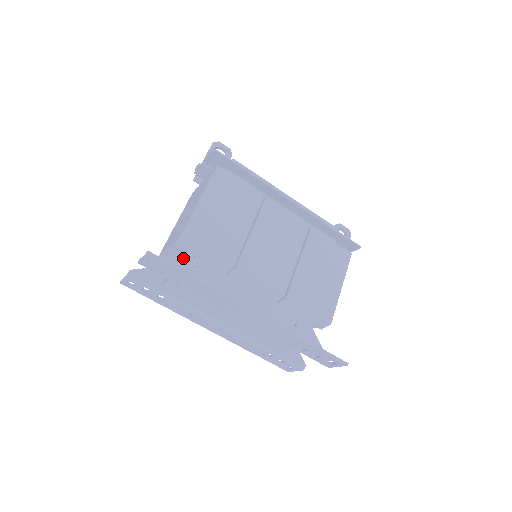
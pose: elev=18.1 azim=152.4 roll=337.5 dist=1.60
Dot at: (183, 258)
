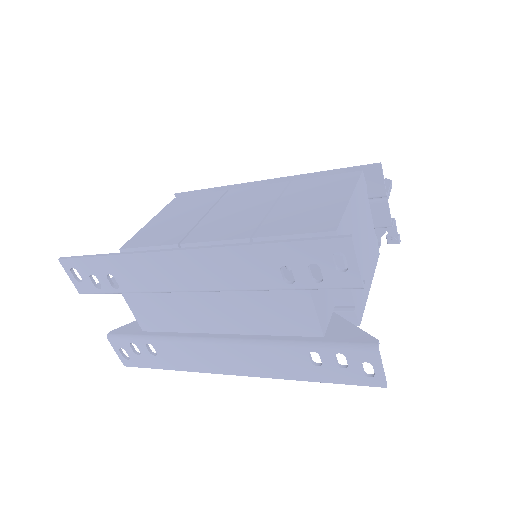
Dot at: occluded
